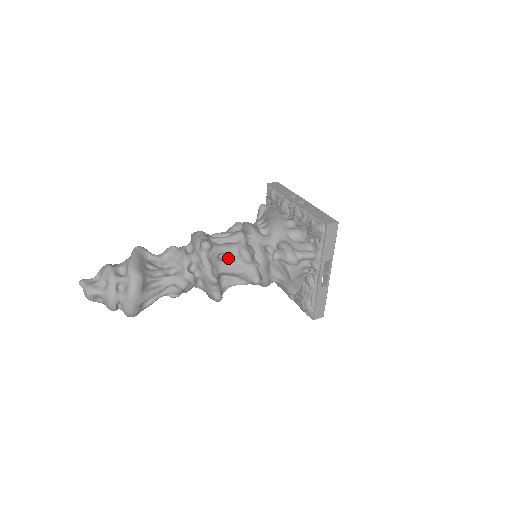
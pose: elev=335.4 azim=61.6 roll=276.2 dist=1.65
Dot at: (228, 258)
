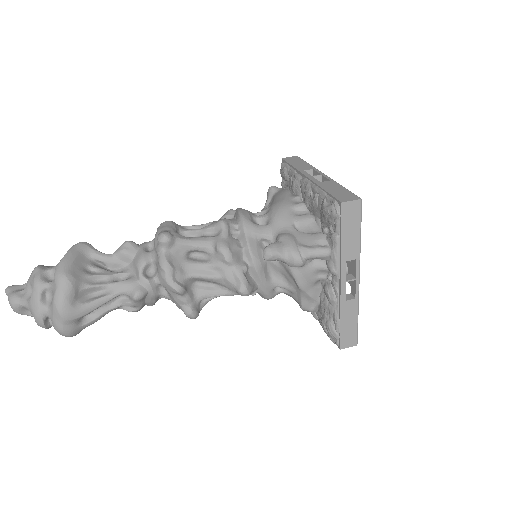
Dot at: (203, 257)
